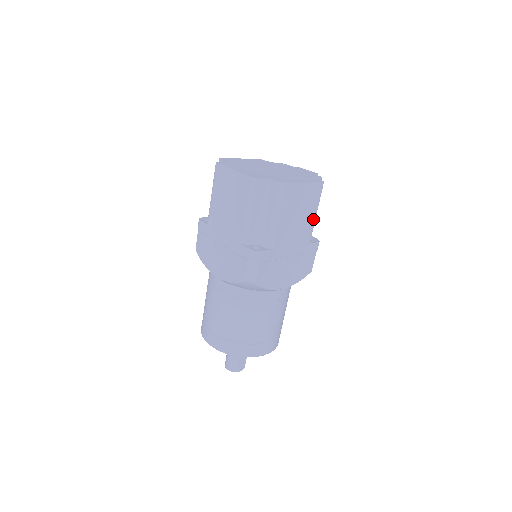
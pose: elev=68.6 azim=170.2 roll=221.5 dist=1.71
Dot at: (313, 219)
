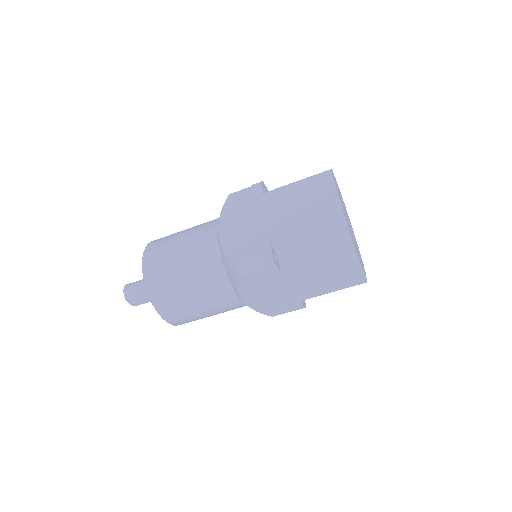
Dot at: (327, 292)
